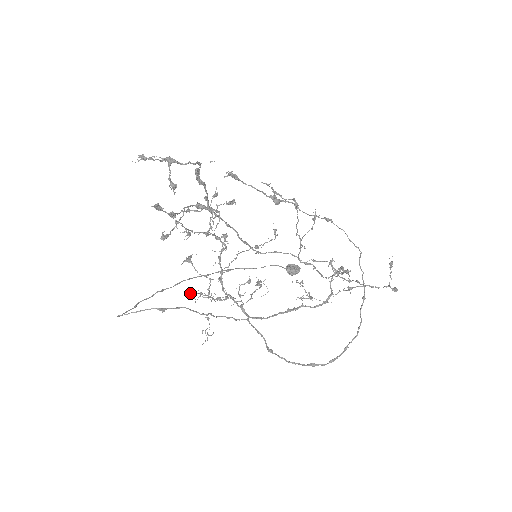
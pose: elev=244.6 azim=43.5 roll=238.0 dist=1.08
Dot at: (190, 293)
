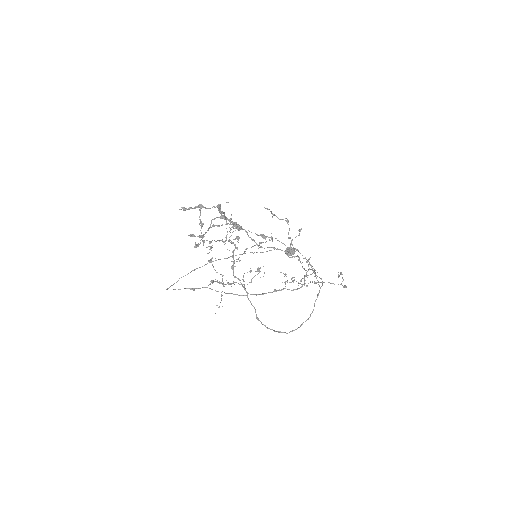
Dot at: occluded
